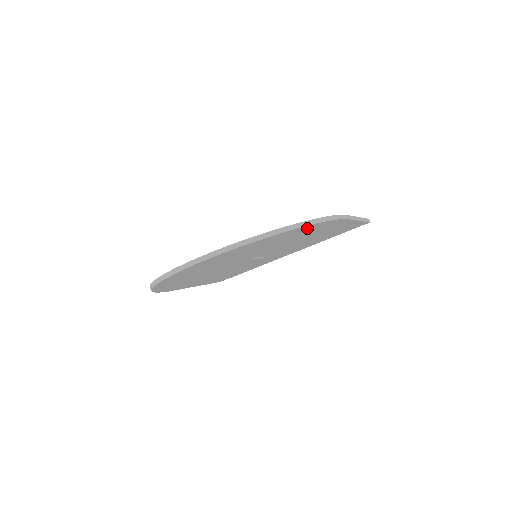
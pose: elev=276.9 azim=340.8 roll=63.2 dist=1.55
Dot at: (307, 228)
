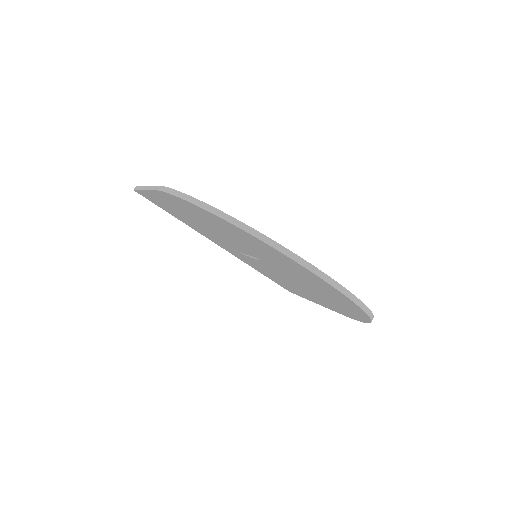
Dot at: (355, 315)
